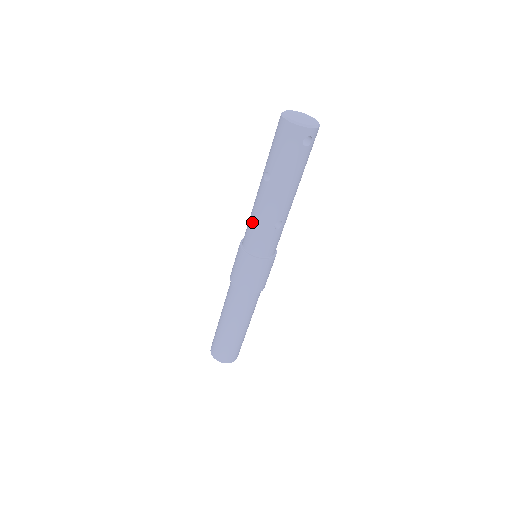
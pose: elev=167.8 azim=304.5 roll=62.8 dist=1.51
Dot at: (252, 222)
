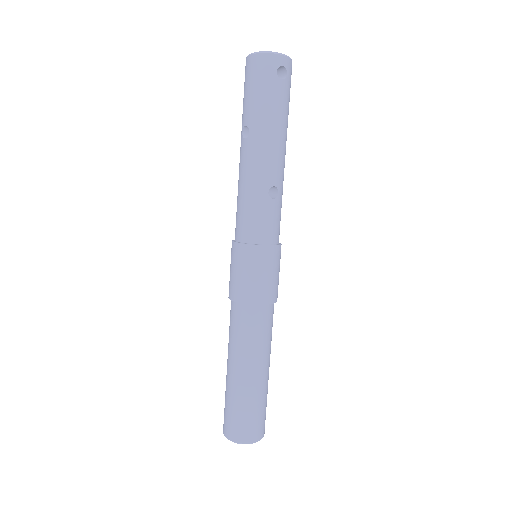
Dot at: (240, 199)
